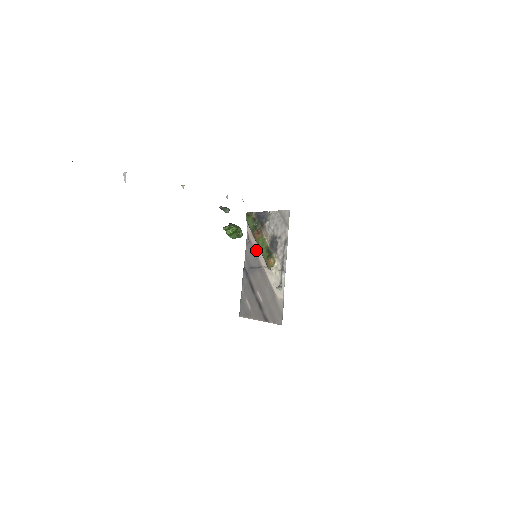
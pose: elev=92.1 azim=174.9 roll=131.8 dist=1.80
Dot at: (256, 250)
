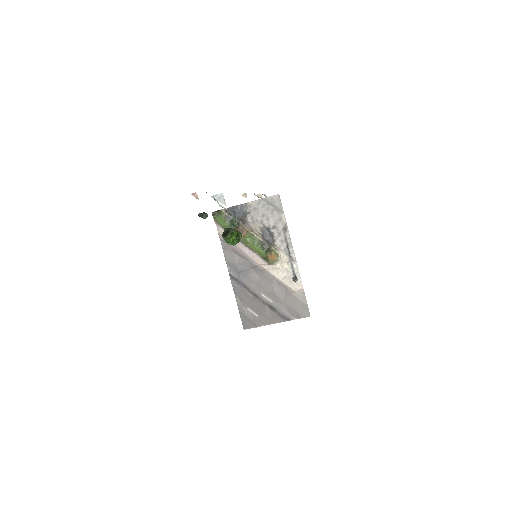
Dot at: (243, 250)
